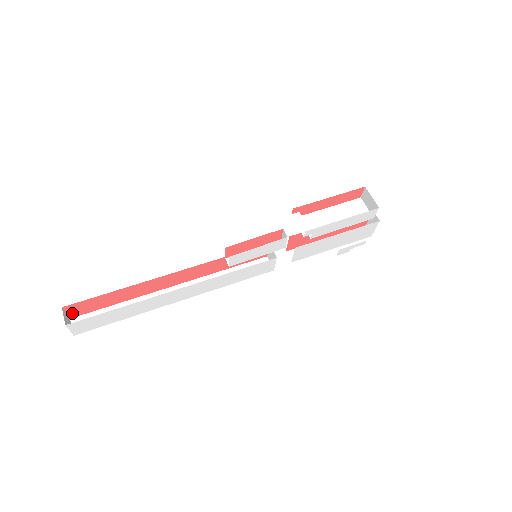
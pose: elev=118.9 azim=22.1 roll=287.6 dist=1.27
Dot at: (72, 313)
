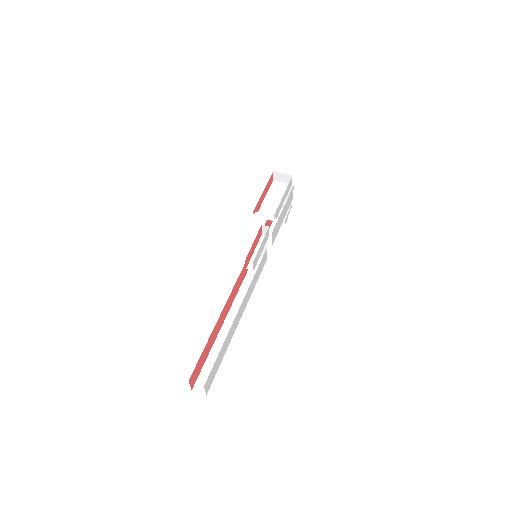
Dot at: (192, 384)
